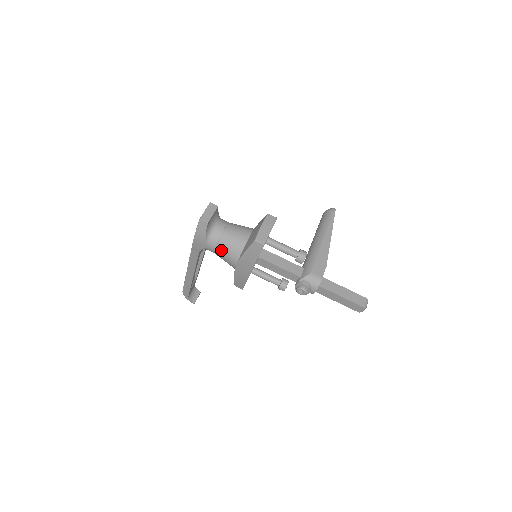
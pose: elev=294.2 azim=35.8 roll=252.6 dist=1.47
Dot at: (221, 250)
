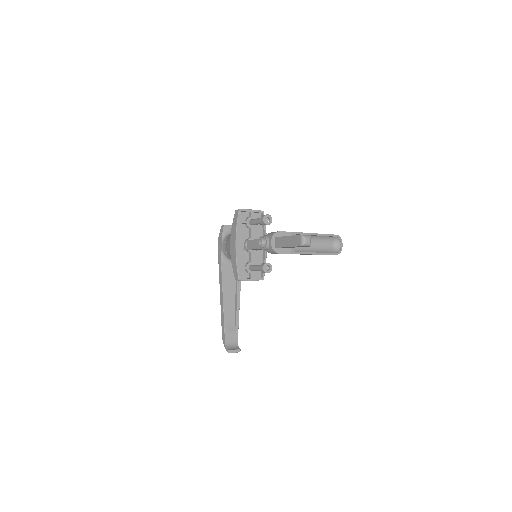
Dot at: (227, 242)
